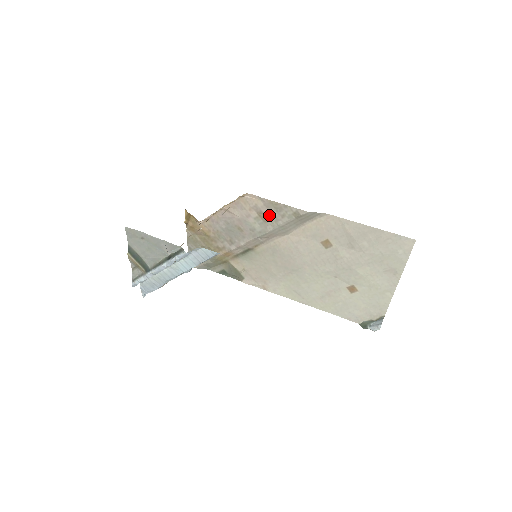
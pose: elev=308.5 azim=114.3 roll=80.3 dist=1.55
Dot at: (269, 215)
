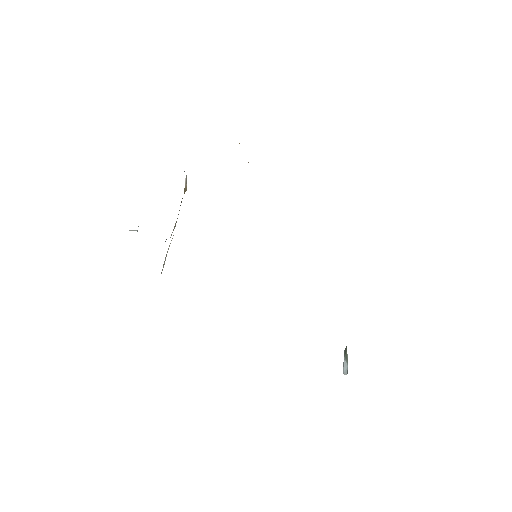
Dot at: occluded
